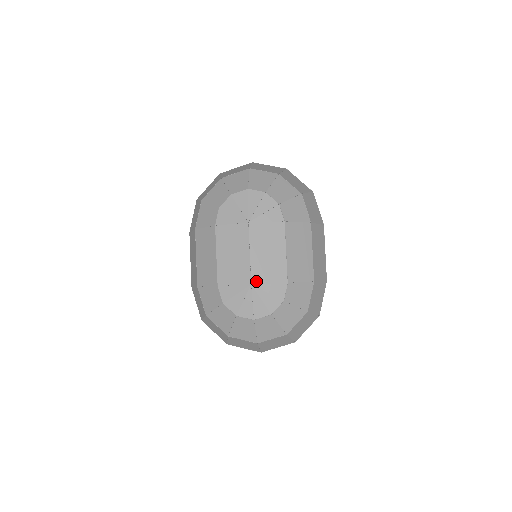
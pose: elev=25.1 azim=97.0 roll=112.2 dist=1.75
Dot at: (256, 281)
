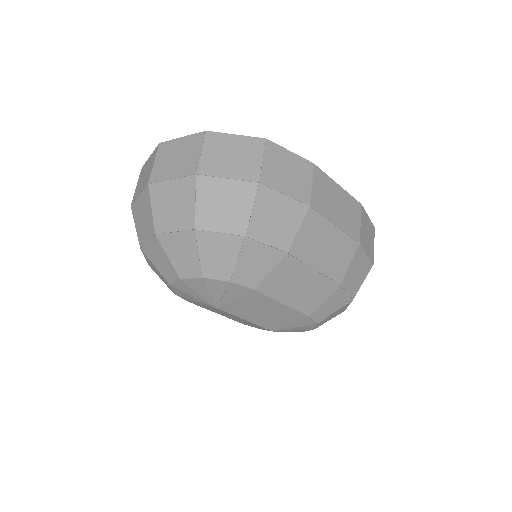
Dot at: (275, 328)
